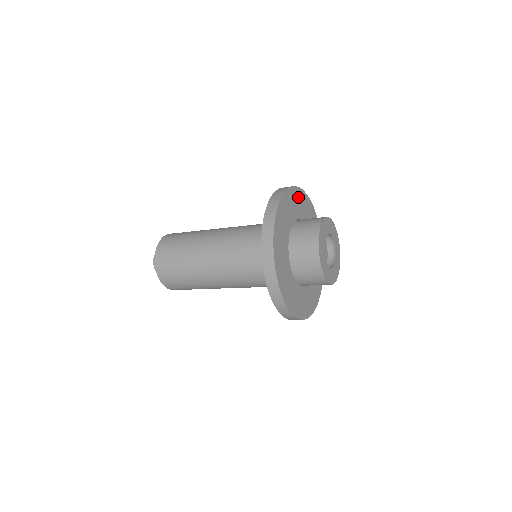
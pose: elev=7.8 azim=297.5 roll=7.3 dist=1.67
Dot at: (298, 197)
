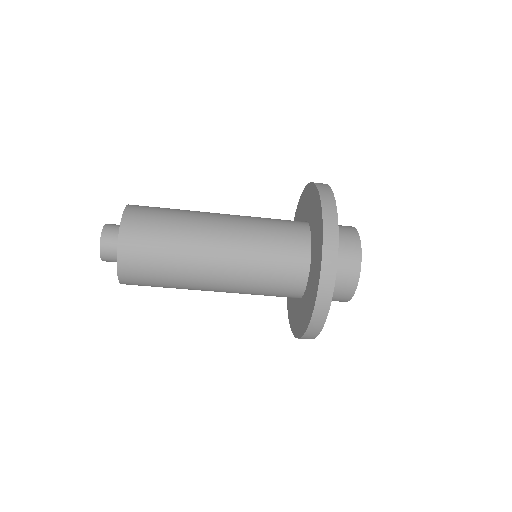
Dot at: occluded
